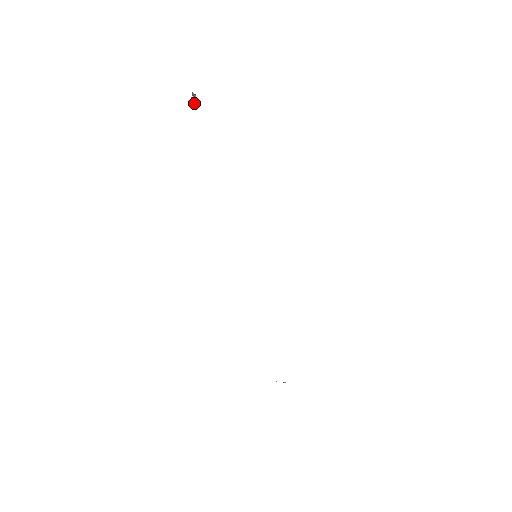
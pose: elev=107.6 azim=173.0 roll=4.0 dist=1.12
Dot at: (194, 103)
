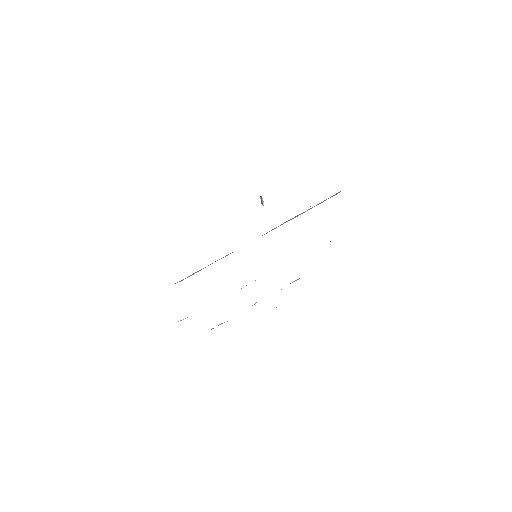
Dot at: (263, 204)
